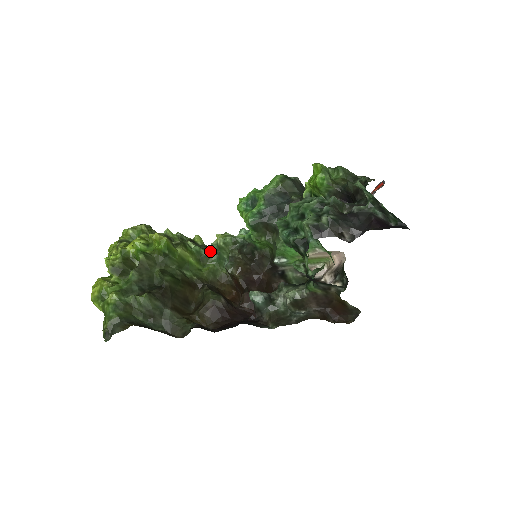
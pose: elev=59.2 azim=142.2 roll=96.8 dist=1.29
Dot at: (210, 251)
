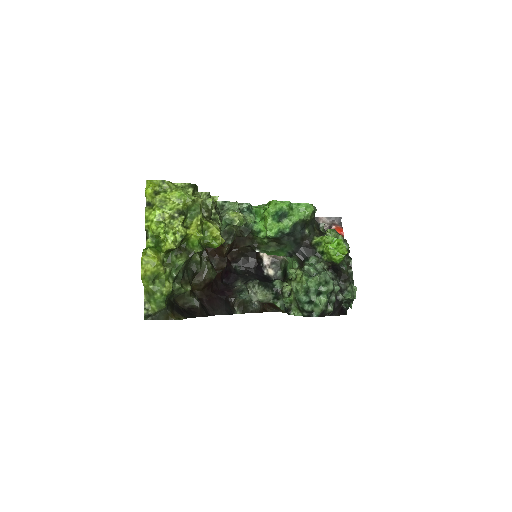
Dot at: (222, 221)
